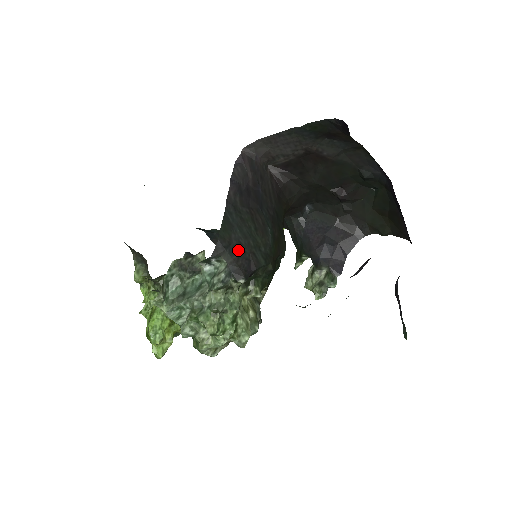
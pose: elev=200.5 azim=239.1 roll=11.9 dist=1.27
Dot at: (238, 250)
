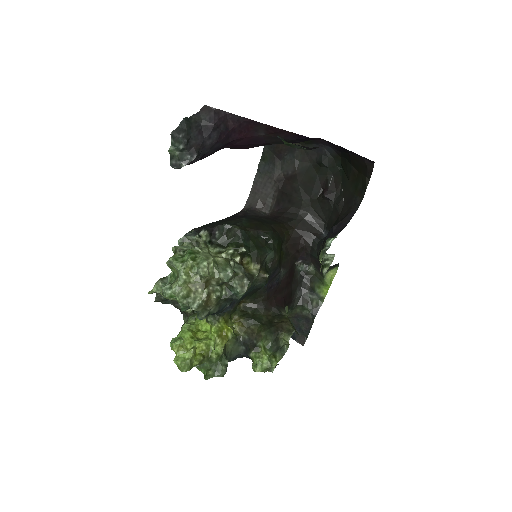
Dot at: occluded
